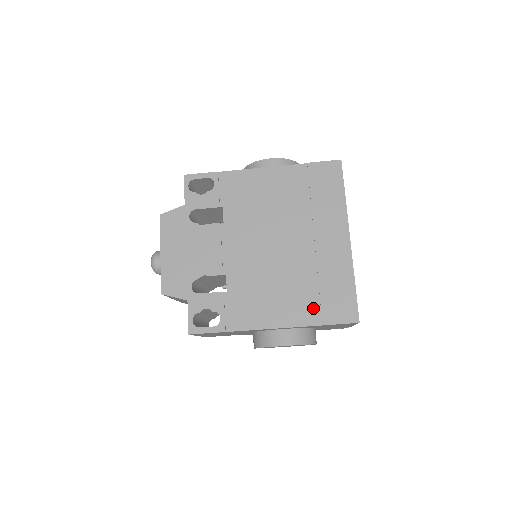
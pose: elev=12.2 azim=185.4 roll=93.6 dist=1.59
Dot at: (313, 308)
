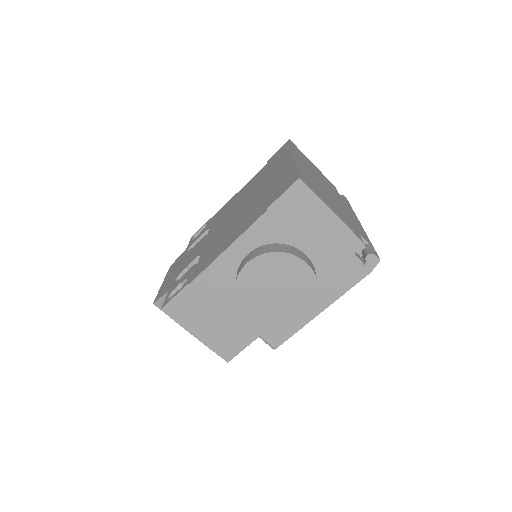
Dot at: (261, 209)
